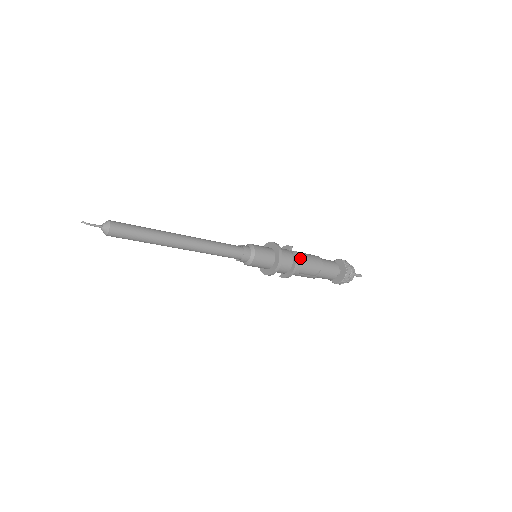
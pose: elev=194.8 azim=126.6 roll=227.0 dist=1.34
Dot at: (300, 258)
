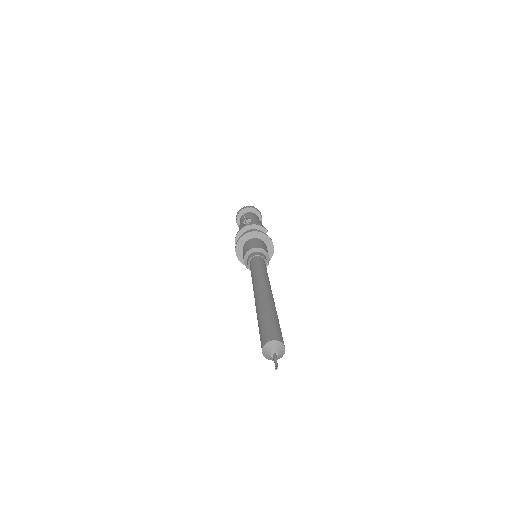
Dot at: occluded
